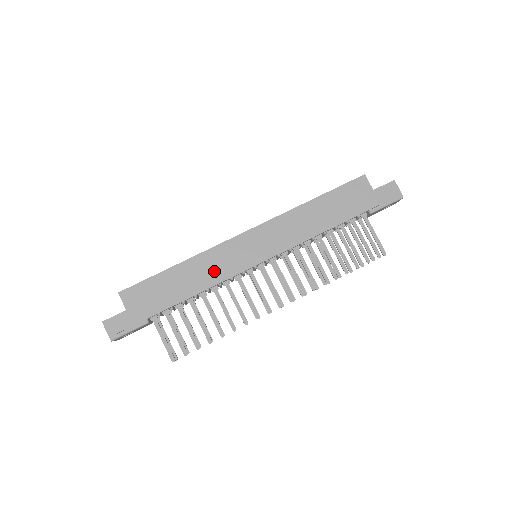
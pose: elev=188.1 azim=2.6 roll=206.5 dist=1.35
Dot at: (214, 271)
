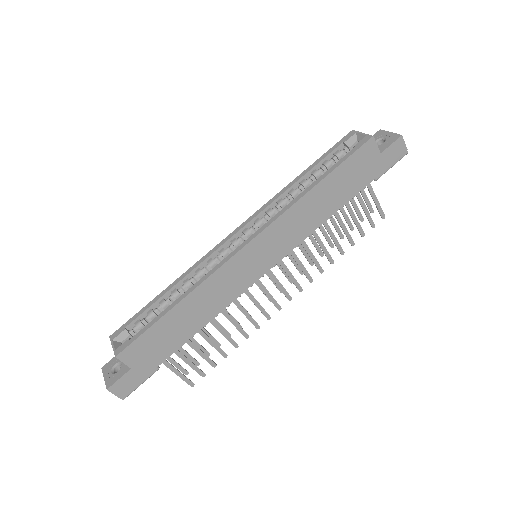
Dot at: (220, 296)
